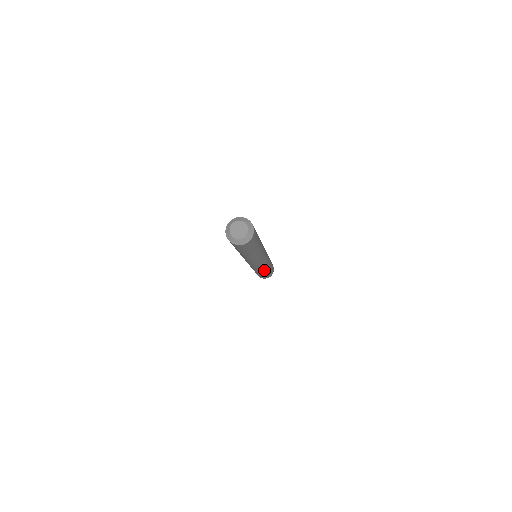
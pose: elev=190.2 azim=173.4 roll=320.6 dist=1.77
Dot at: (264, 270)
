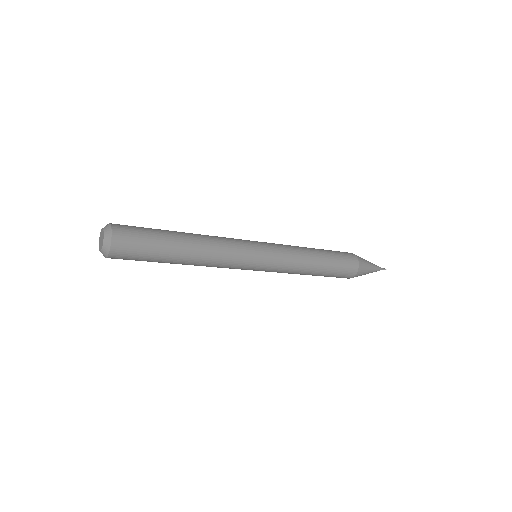
Dot at: occluded
